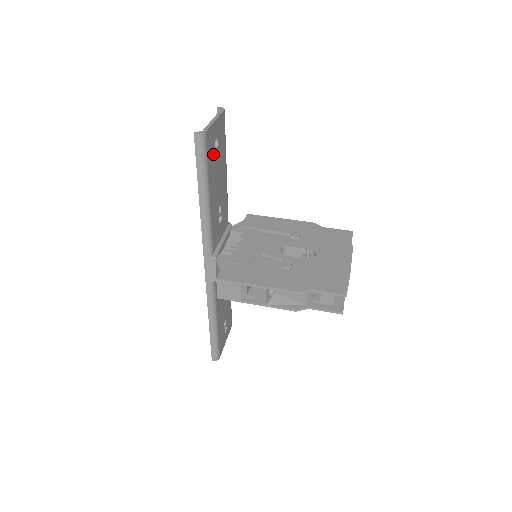
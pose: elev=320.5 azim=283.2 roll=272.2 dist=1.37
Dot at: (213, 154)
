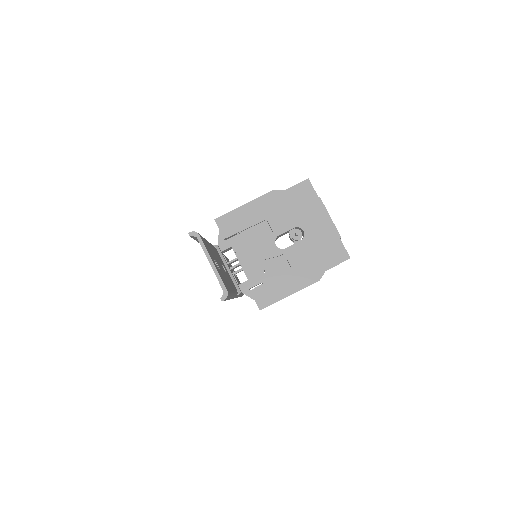
Dot at: (222, 275)
